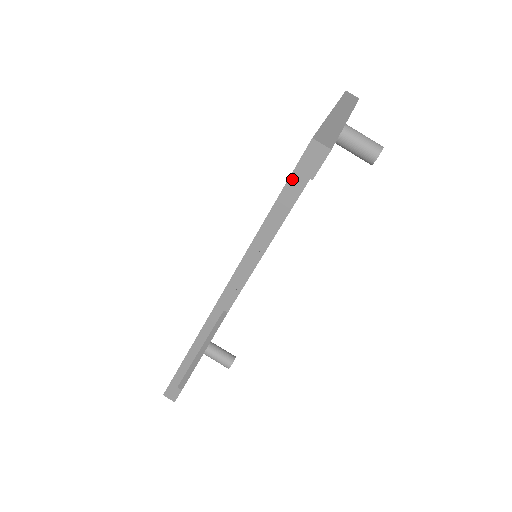
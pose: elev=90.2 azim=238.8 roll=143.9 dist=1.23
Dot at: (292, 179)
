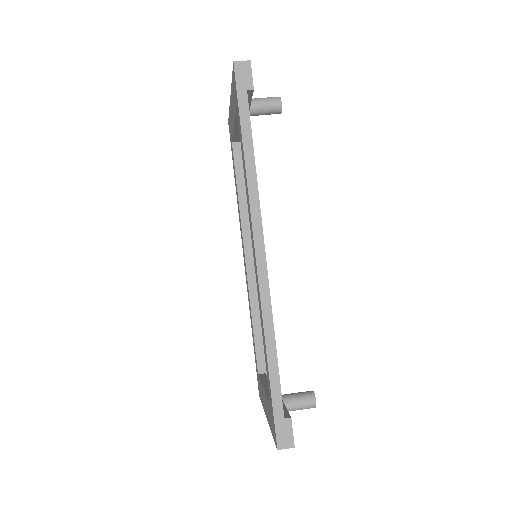
Dot at: (240, 99)
